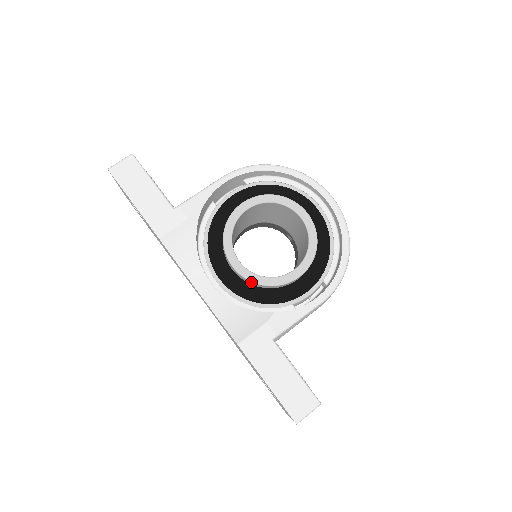
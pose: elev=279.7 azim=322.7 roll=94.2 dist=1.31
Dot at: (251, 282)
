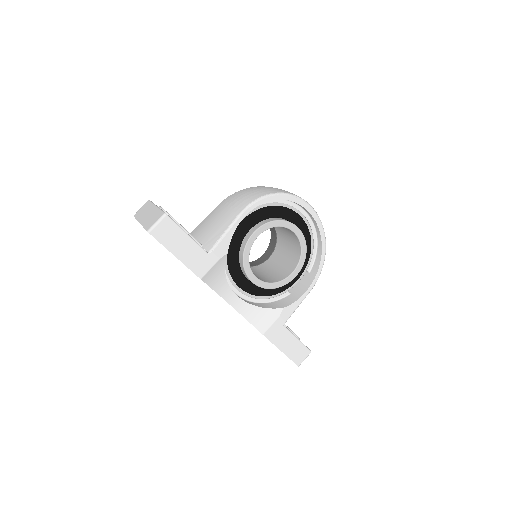
Dot at: (264, 288)
